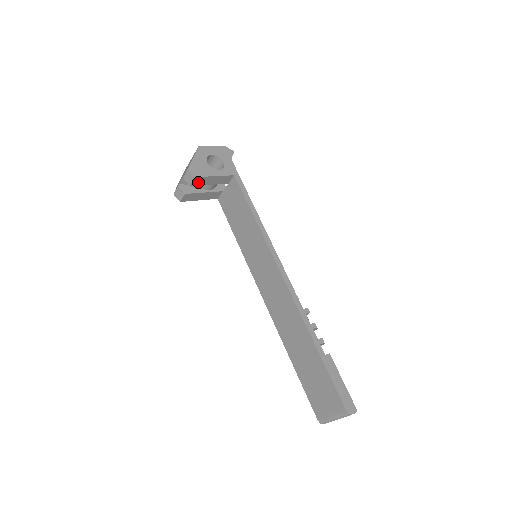
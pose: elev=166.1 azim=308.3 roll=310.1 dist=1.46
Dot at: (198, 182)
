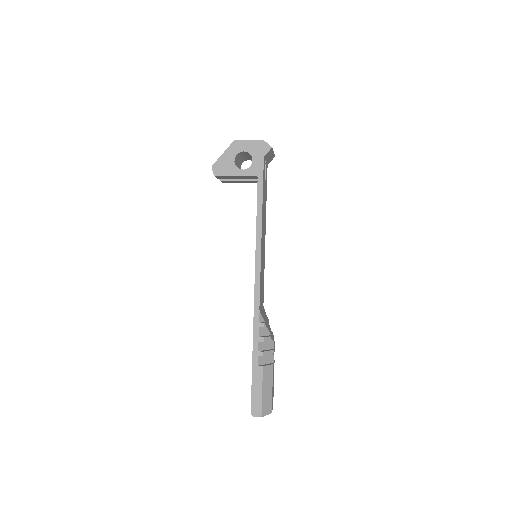
Dot at: (223, 177)
